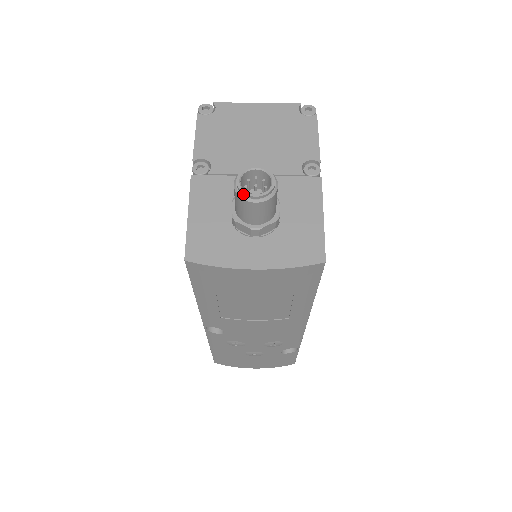
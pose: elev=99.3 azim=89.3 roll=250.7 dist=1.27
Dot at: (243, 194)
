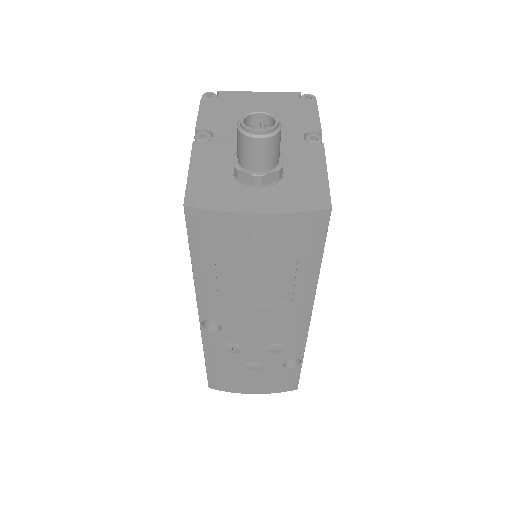
Dot at: (246, 130)
